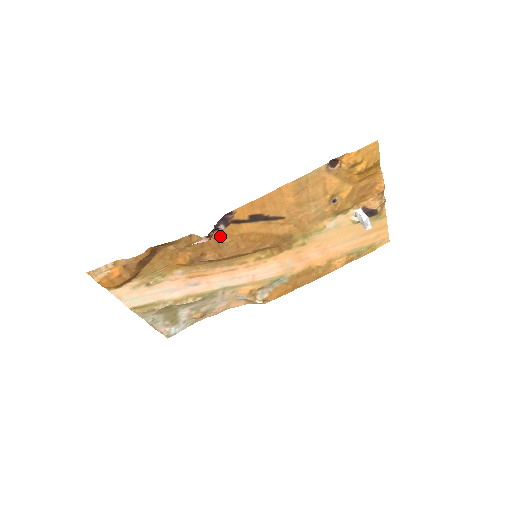
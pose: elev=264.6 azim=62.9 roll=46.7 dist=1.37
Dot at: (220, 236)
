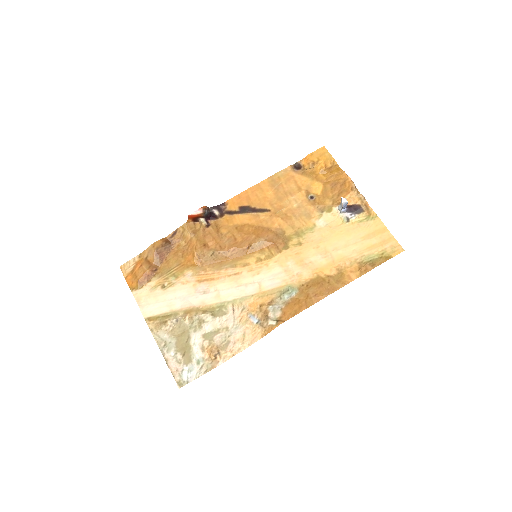
Dot at: (218, 227)
